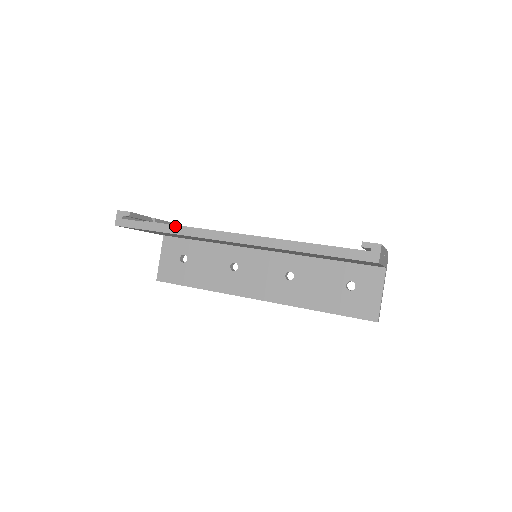
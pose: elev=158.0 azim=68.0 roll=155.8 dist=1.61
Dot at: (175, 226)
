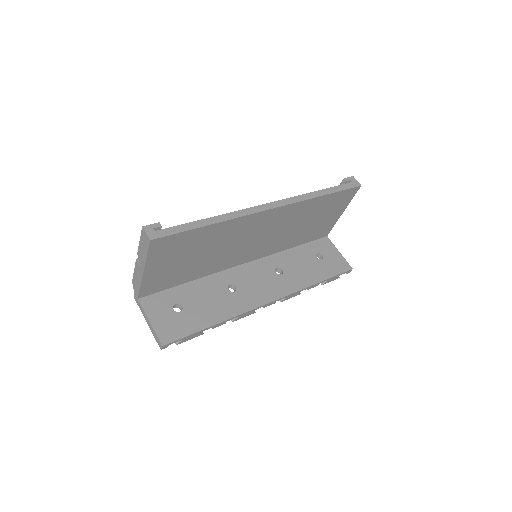
Dot at: (217, 216)
